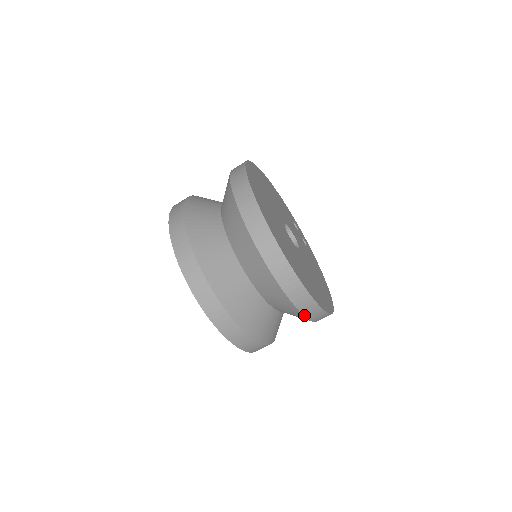
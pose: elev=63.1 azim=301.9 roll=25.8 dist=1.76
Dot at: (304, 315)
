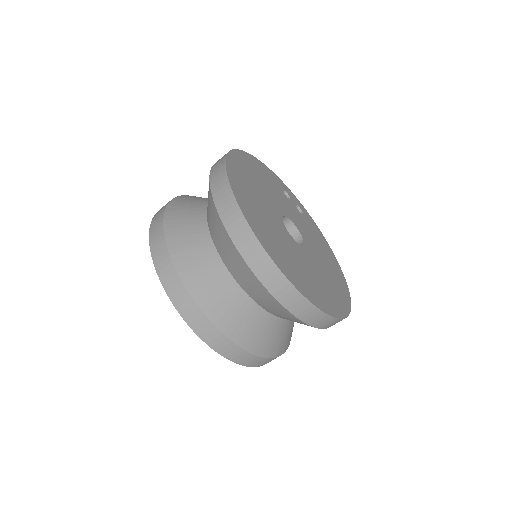
Dot at: occluded
